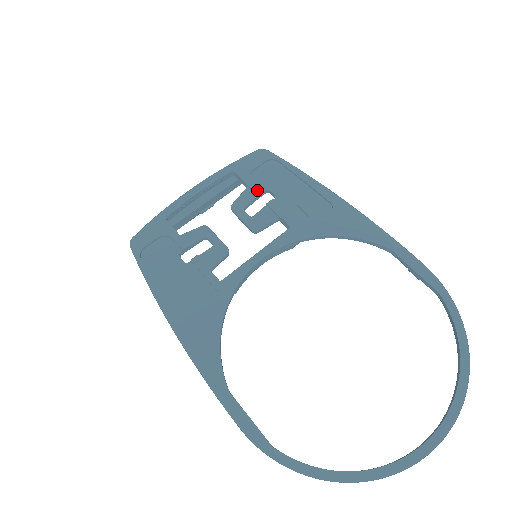
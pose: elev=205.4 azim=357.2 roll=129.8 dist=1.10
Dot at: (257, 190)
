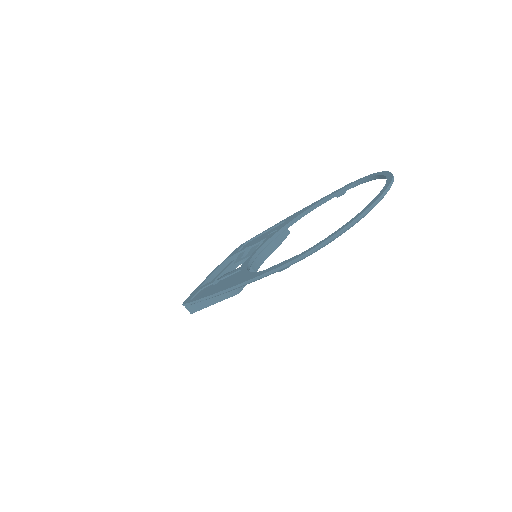
Dot at: (243, 249)
